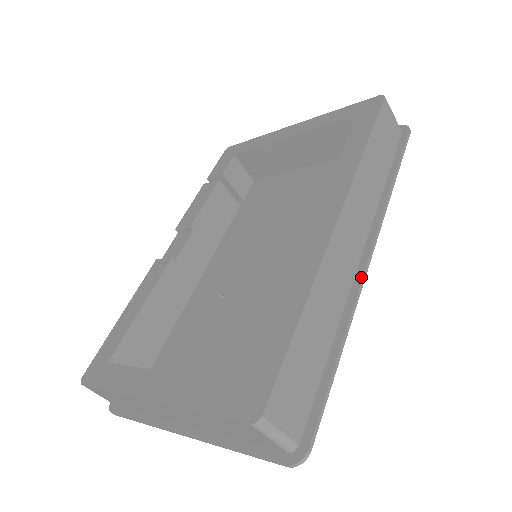
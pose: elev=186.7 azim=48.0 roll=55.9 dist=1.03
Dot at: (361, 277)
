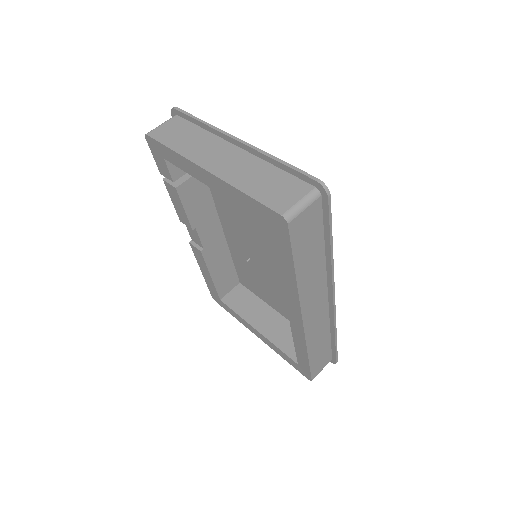
Dot at: (333, 311)
